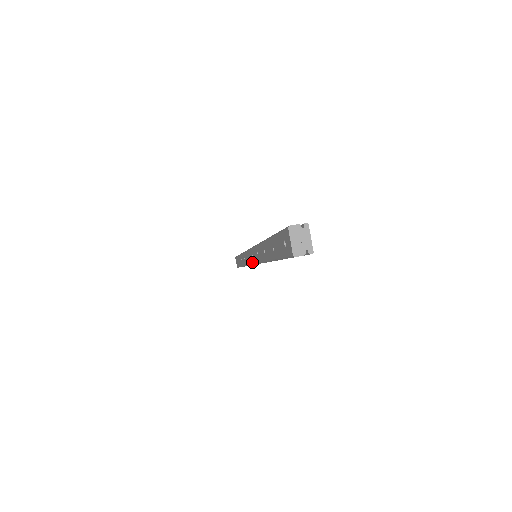
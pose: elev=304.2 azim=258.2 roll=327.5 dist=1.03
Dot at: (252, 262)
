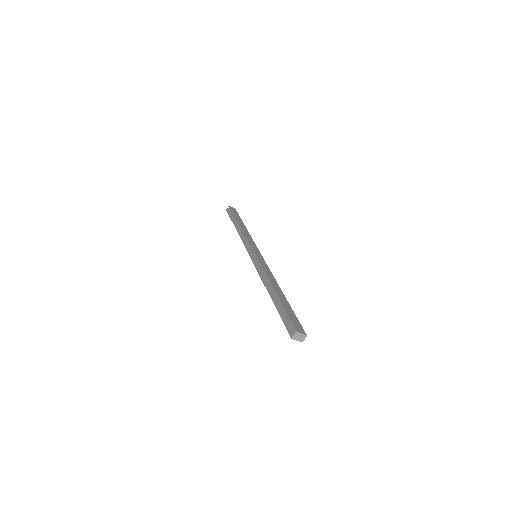
Dot at: occluded
